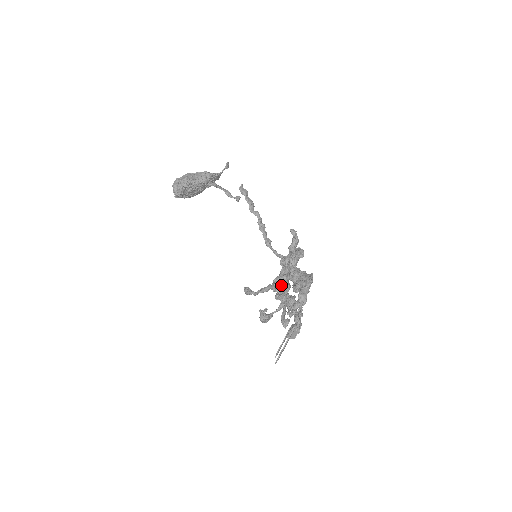
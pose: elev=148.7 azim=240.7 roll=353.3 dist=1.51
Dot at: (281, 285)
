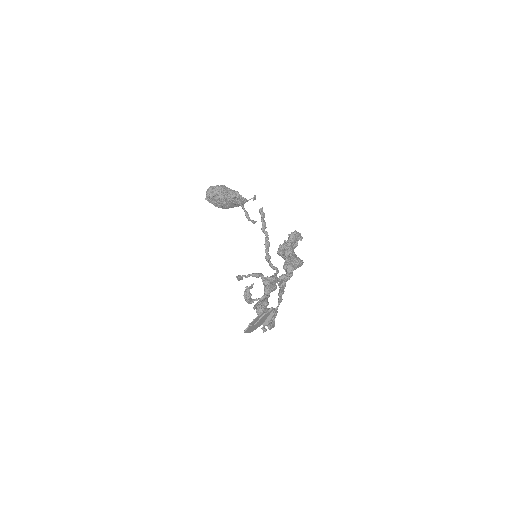
Dot at: (270, 282)
